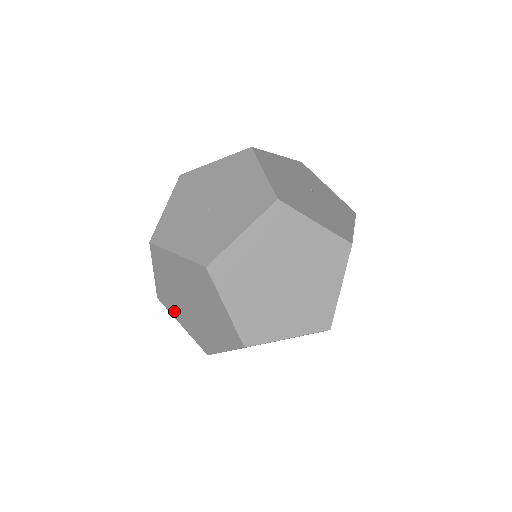
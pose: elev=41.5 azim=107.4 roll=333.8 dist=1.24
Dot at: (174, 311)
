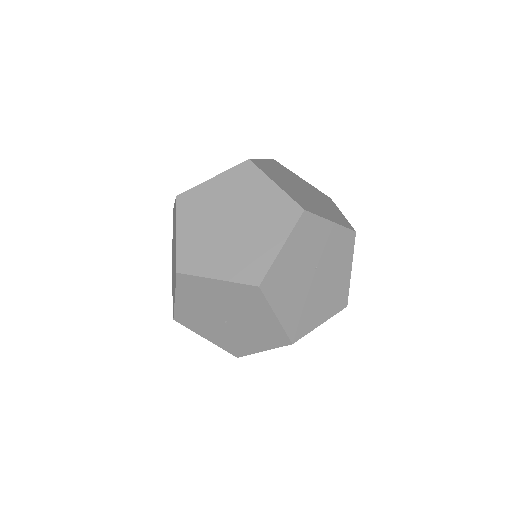
Dot at: occluded
